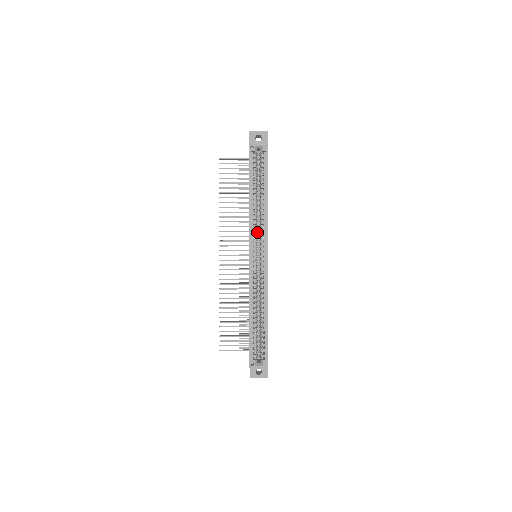
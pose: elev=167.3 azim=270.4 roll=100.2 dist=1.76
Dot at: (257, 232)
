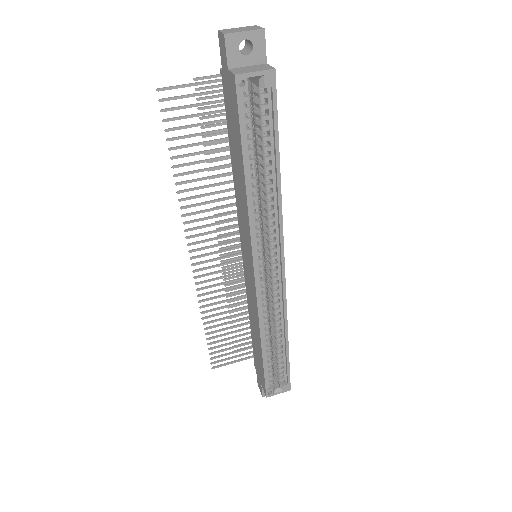
Dot at: occluded
